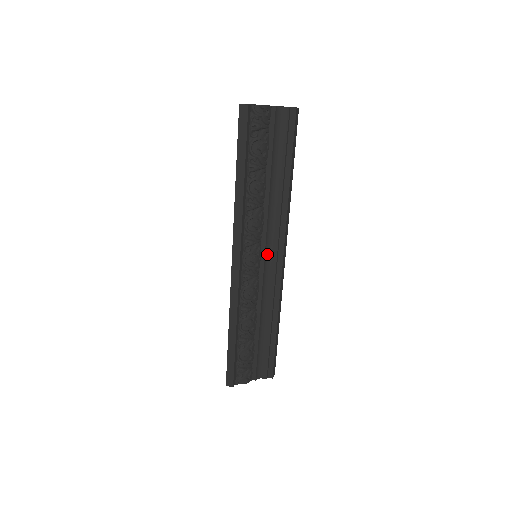
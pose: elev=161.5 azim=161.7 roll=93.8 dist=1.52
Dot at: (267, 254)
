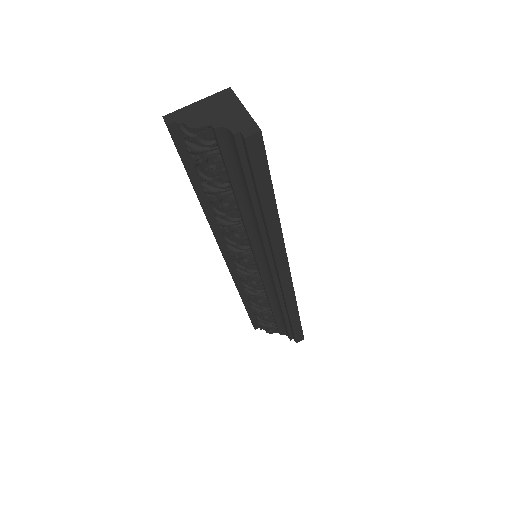
Dot at: (262, 263)
